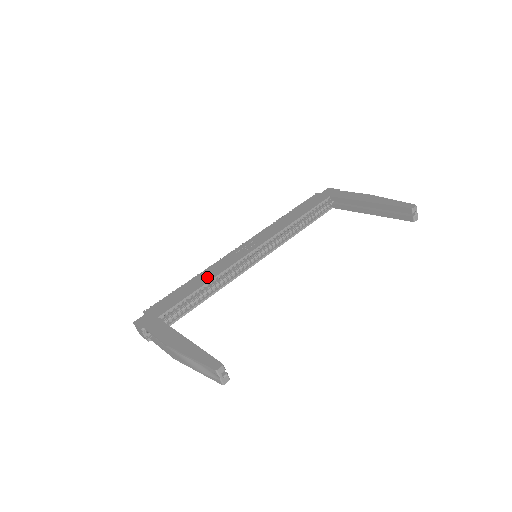
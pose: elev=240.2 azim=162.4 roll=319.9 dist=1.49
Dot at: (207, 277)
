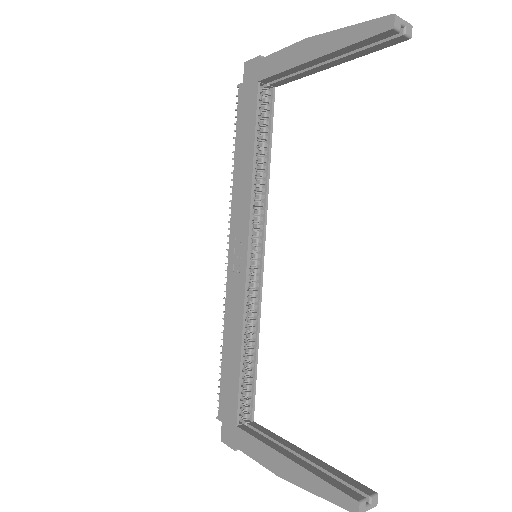
Dot at: (235, 334)
